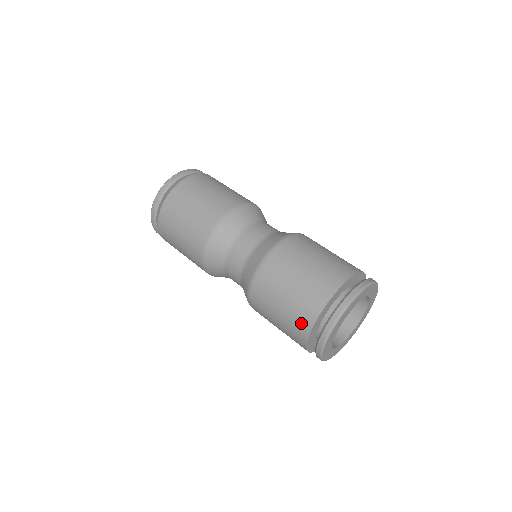
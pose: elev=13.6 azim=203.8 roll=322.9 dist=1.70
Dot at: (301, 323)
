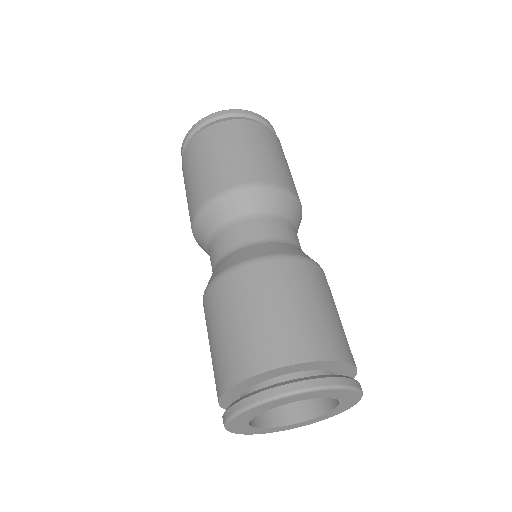
Dot at: occluded
